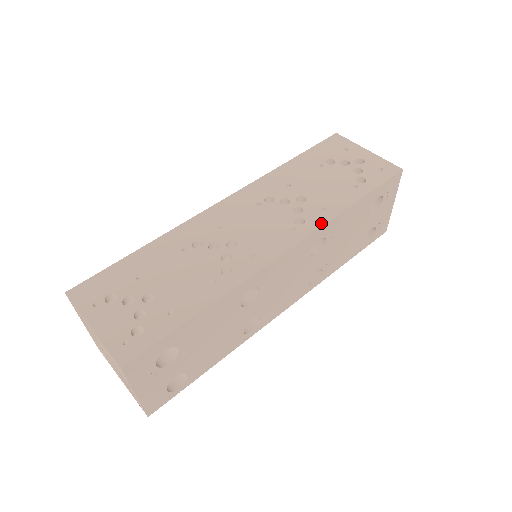
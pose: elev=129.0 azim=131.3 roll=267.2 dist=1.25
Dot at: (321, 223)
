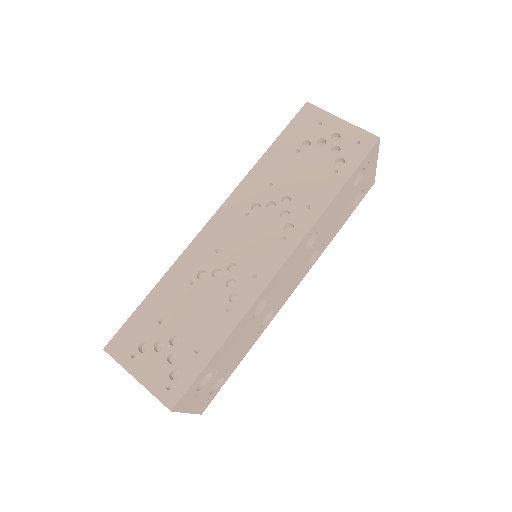
Dot at: (309, 225)
